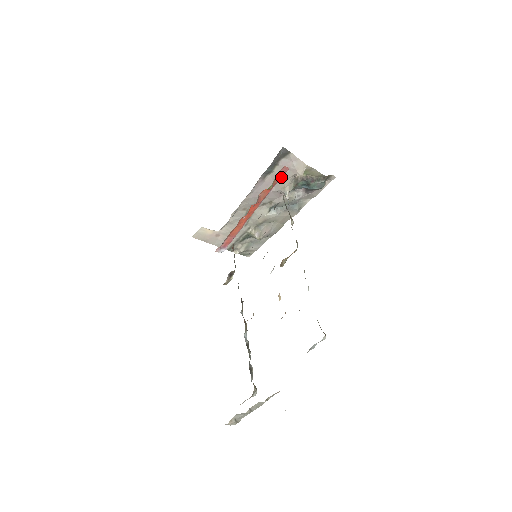
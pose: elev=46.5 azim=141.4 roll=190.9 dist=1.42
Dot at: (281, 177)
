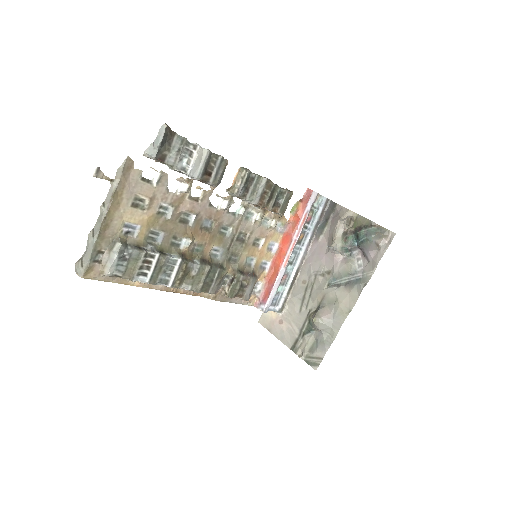
Dot at: (308, 202)
